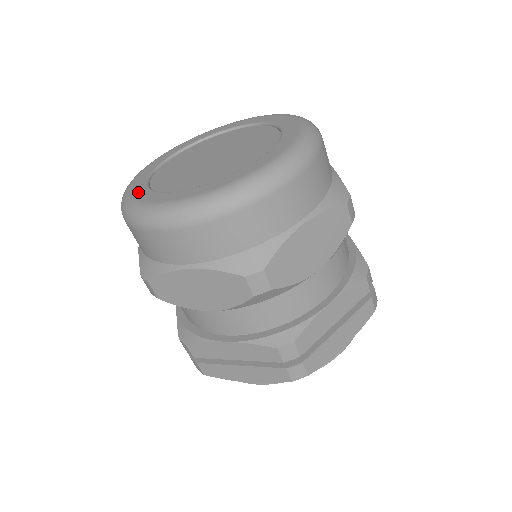
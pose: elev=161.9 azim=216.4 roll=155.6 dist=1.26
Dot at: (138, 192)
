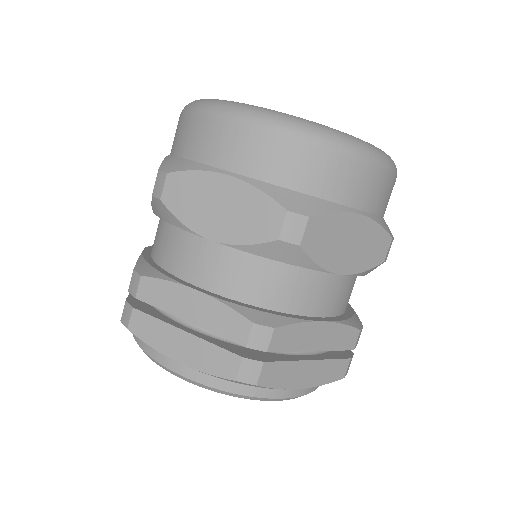
Dot at: occluded
